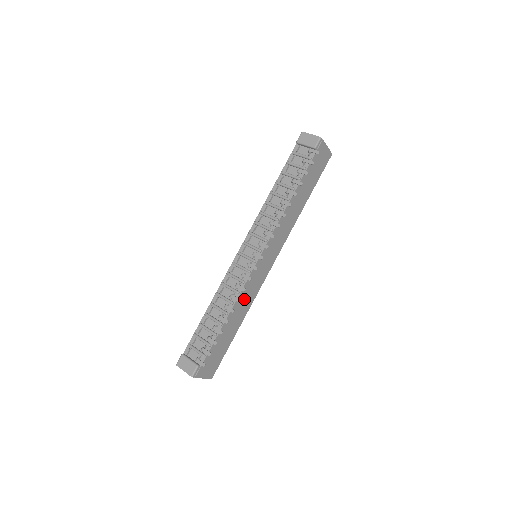
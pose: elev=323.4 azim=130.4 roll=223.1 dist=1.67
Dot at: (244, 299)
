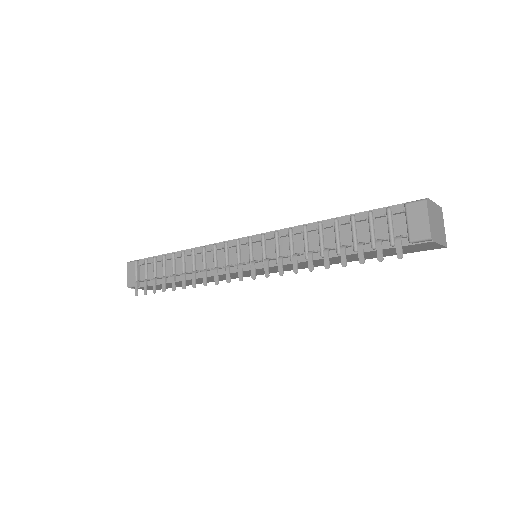
Dot at: (213, 278)
